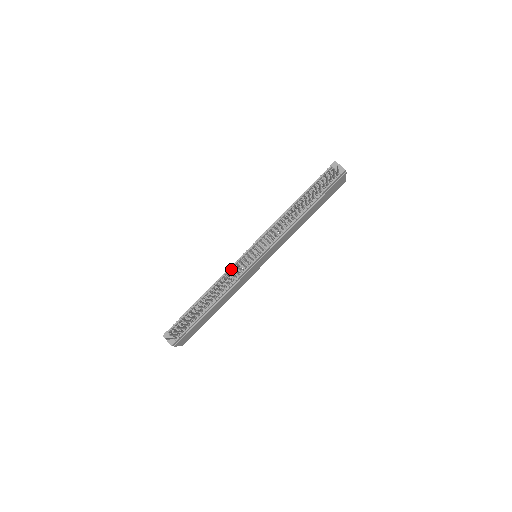
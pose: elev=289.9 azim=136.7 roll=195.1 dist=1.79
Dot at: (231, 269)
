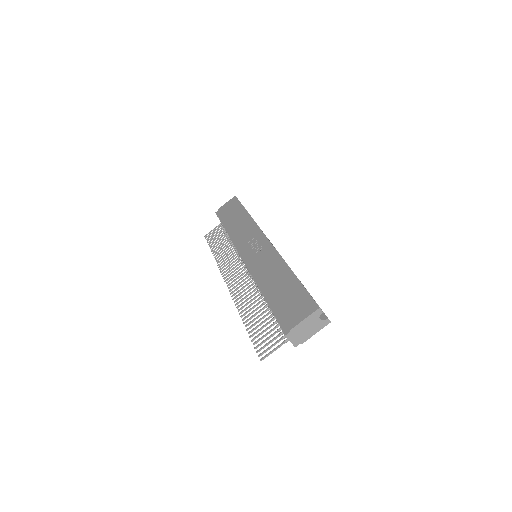
Dot at: occluded
